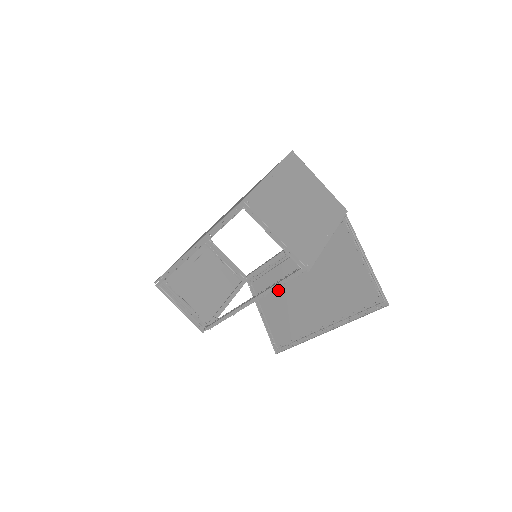
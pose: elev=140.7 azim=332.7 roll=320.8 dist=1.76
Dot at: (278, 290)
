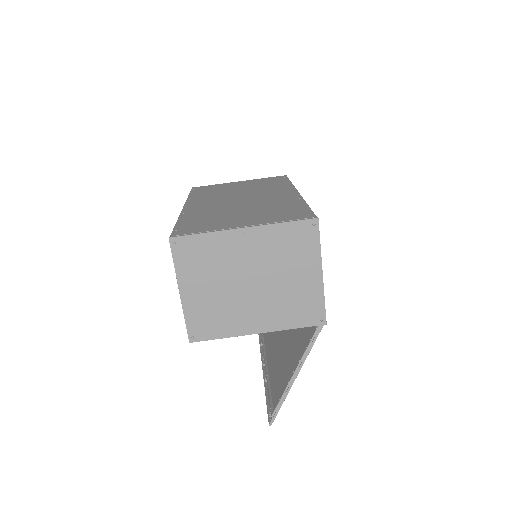
Dot at: occluded
